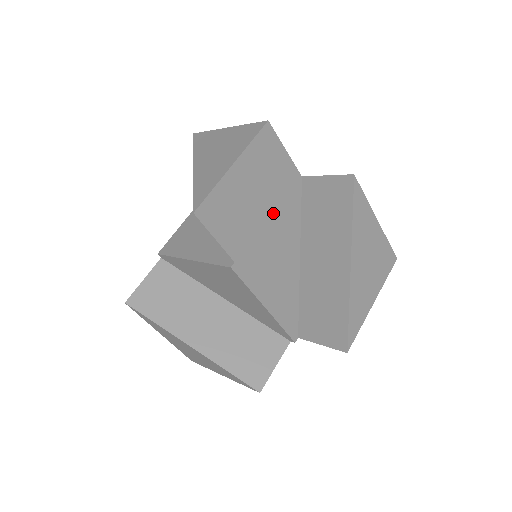
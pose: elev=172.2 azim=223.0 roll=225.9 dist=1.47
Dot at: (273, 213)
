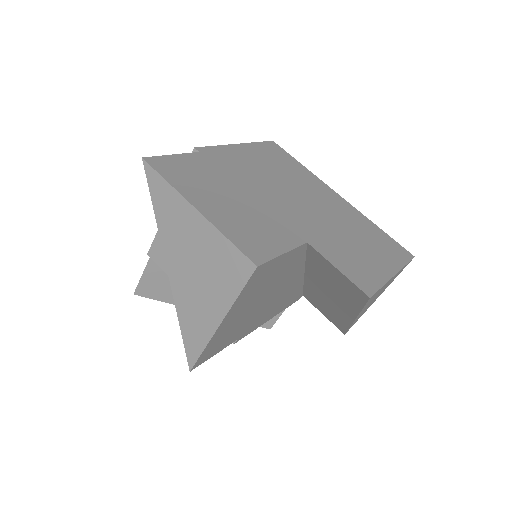
Dot at: (272, 291)
